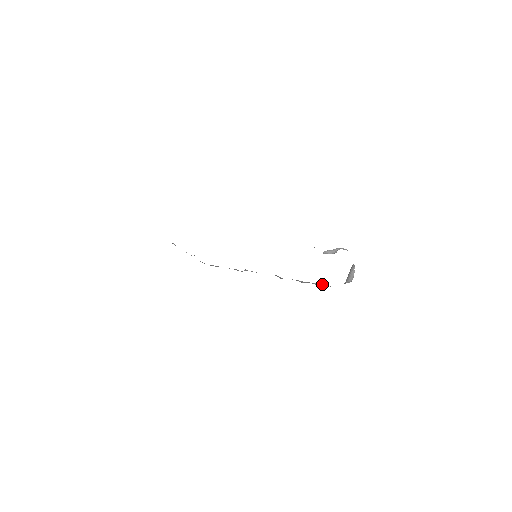
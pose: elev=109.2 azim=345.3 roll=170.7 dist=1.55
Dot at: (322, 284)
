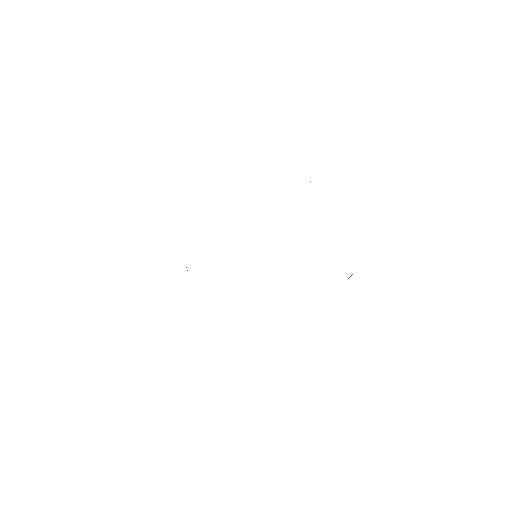
Dot at: occluded
